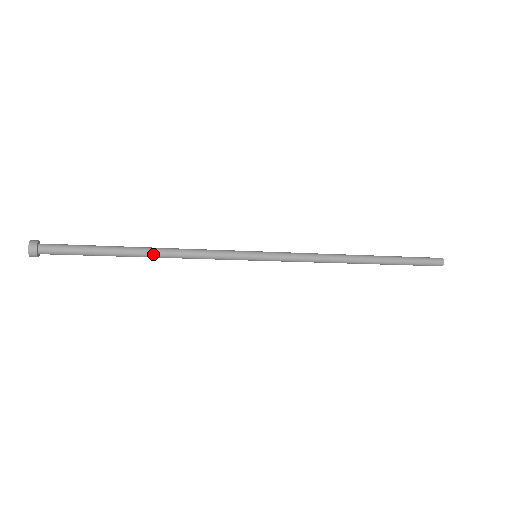
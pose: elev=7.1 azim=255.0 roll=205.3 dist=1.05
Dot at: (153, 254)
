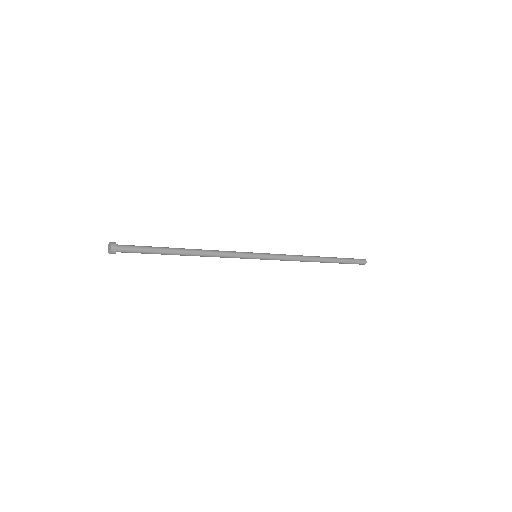
Dot at: (193, 252)
